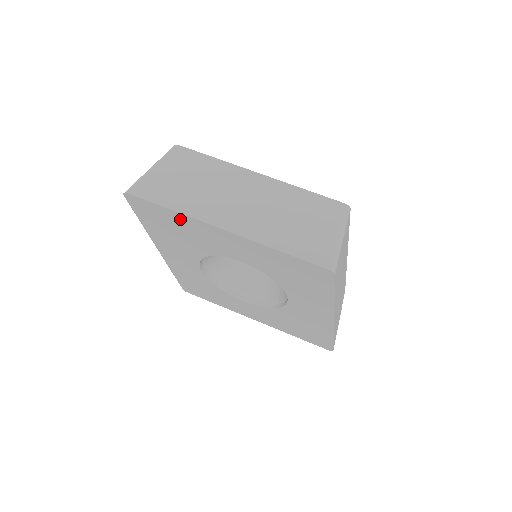
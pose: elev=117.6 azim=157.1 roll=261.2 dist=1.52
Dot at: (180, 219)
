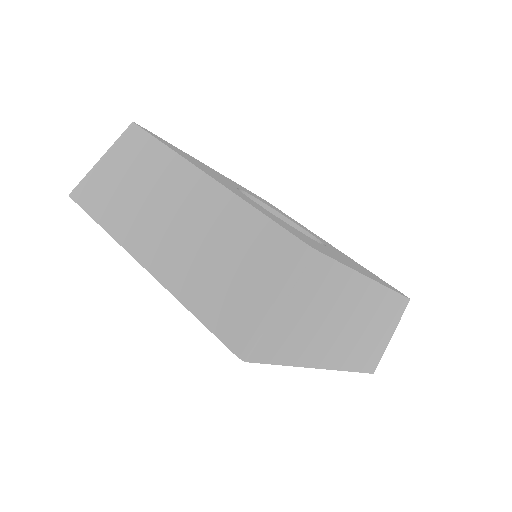
Dot at: occluded
